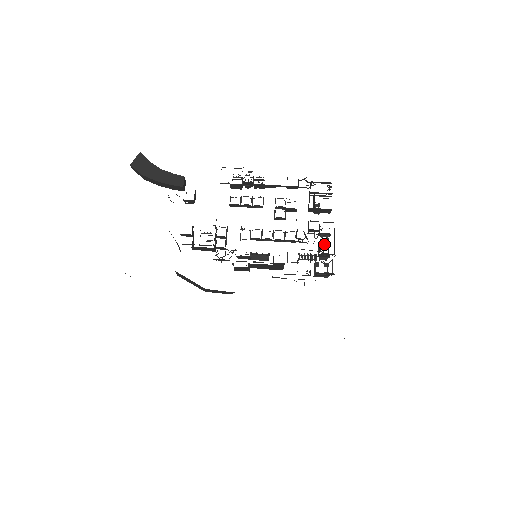
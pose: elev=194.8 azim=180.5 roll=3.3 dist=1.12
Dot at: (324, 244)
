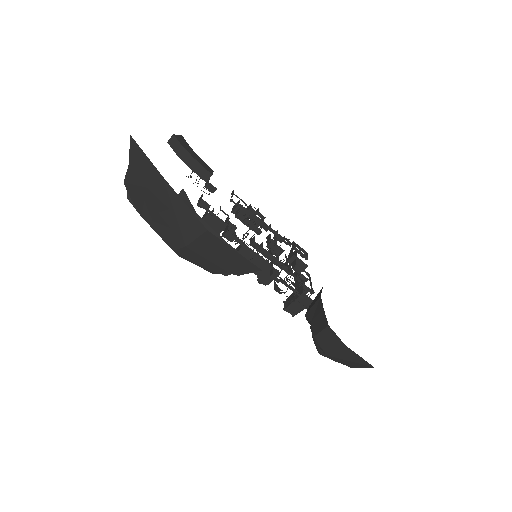
Dot at: occluded
